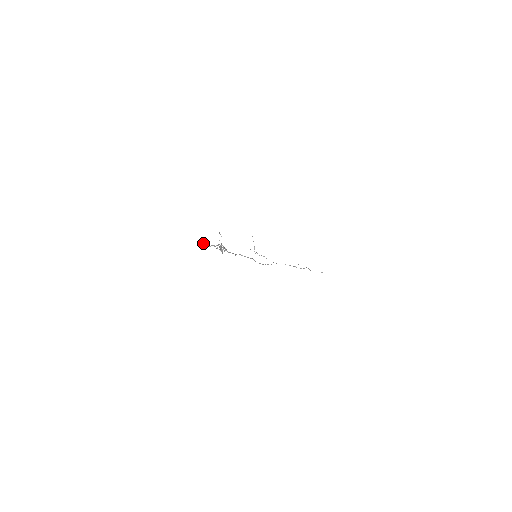
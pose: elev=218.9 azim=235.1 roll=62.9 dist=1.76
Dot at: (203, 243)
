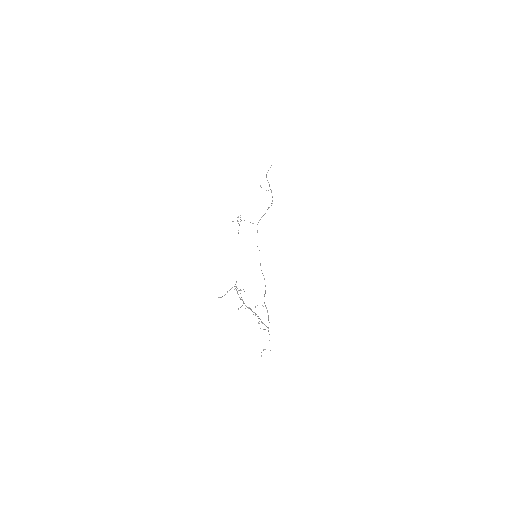
Dot at: (219, 297)
